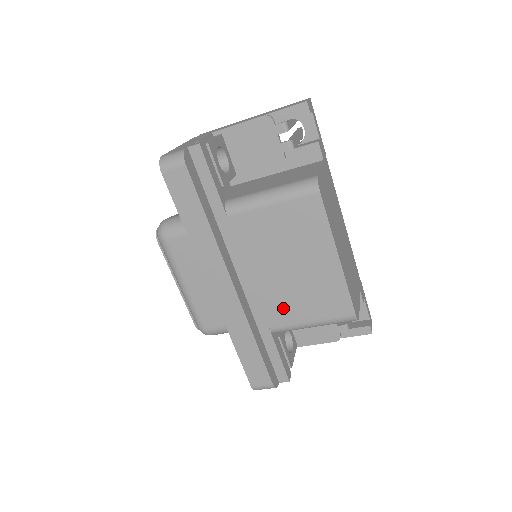
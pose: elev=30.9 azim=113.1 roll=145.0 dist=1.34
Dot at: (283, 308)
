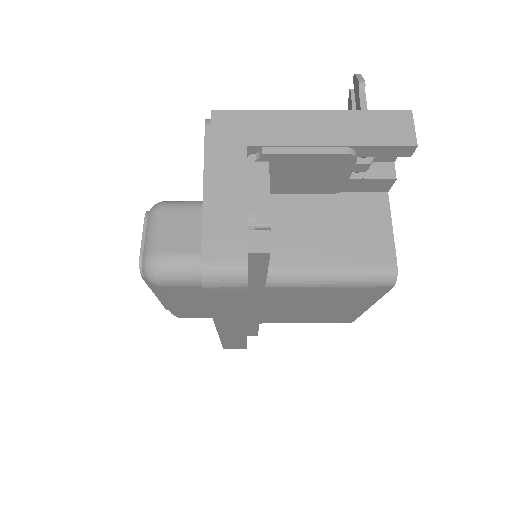
Dot at: (284, 319)
